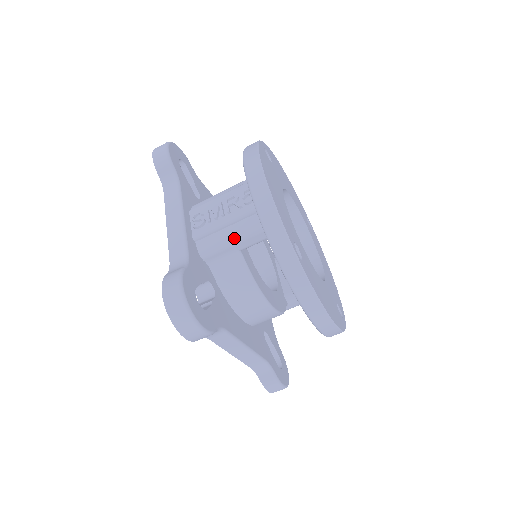
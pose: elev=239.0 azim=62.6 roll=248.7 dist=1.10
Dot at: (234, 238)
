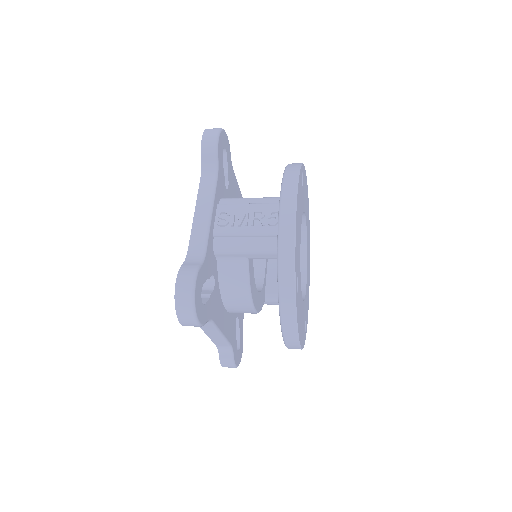
Dot at: (248, 249)
